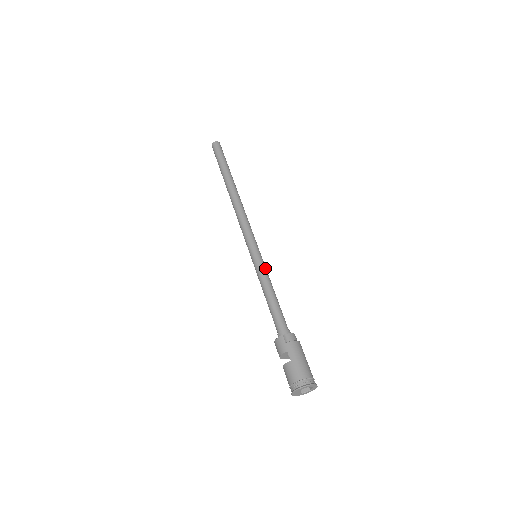
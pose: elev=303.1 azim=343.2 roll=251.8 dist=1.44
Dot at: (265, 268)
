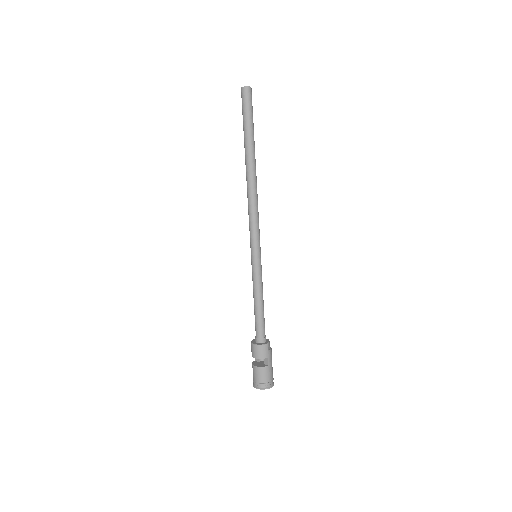
Dot at: occluded
